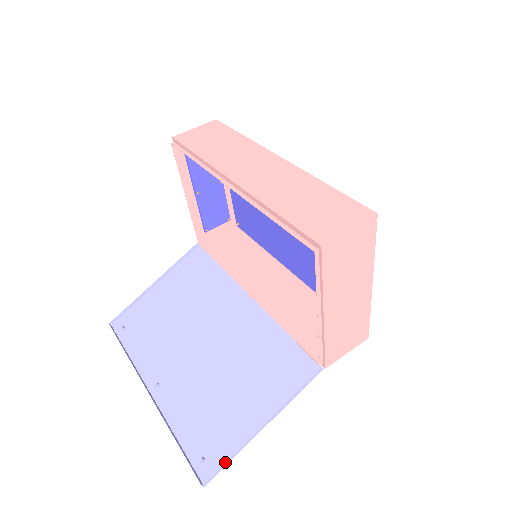
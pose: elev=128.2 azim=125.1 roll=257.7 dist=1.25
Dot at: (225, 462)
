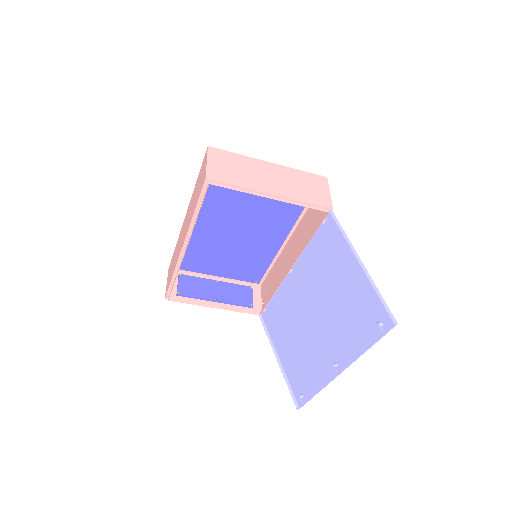
Dot at: (382, 302)
